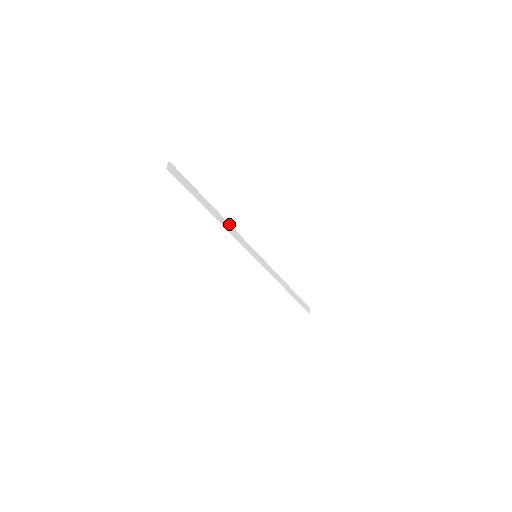
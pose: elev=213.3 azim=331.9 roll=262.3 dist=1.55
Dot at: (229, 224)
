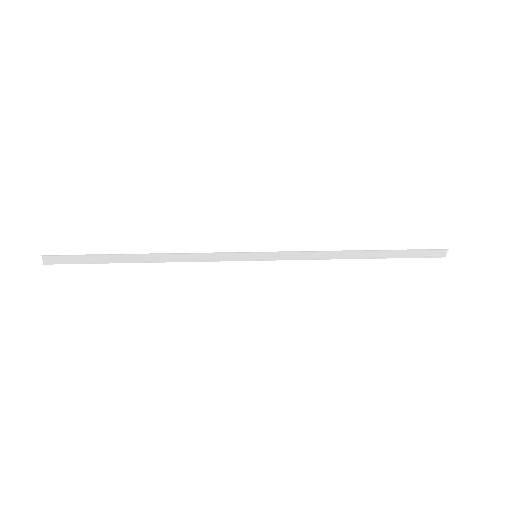
Dot at: (178, 253)
